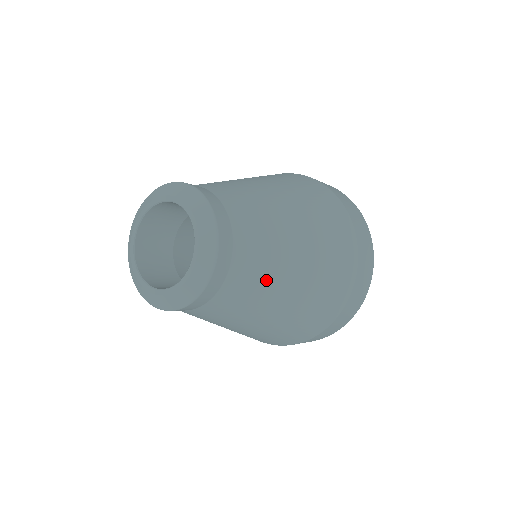
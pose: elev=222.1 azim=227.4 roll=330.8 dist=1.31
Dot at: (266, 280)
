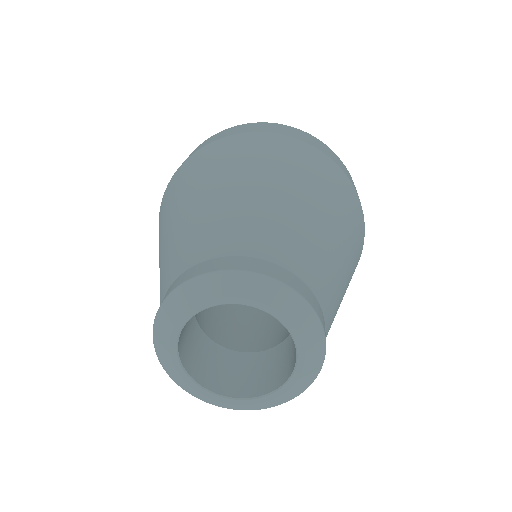
Dot at: occluded
